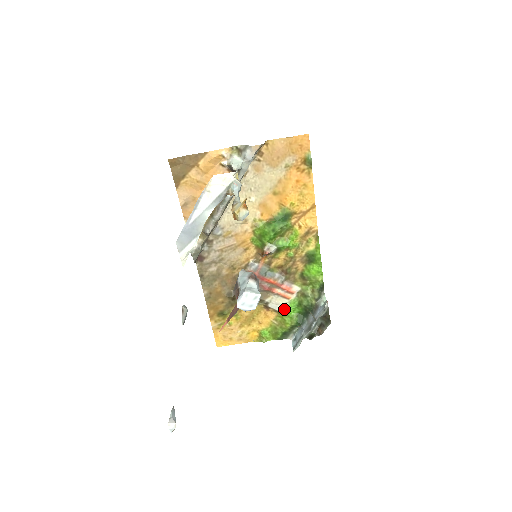
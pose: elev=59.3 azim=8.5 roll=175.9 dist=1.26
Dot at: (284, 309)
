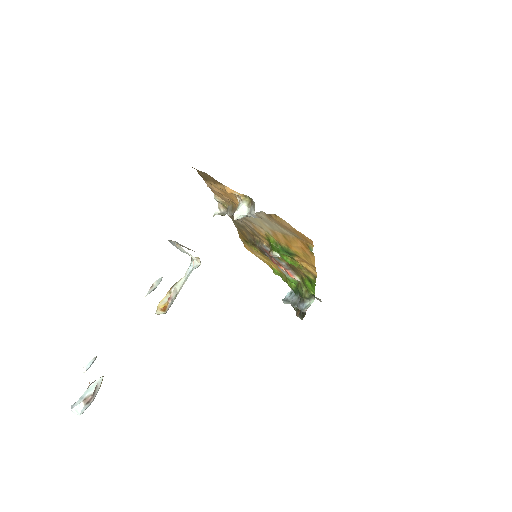
Dot at: (288, 277)
